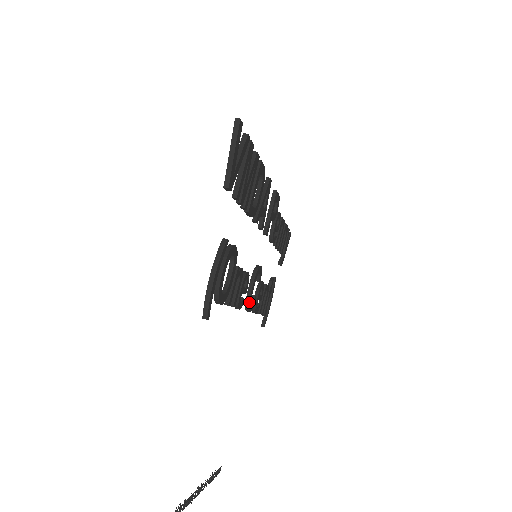
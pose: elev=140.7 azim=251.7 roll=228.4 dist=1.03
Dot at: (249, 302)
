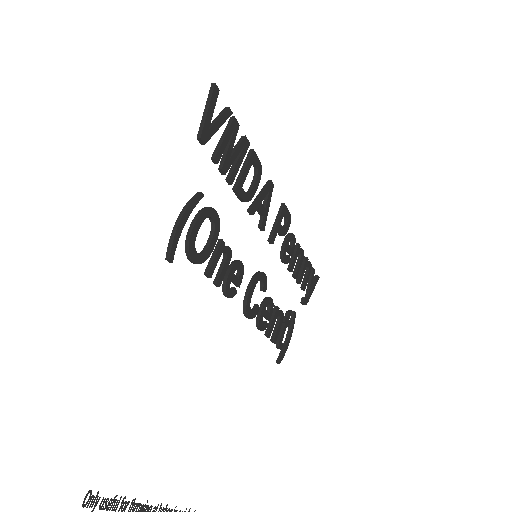
Dot at: (246, 303)
